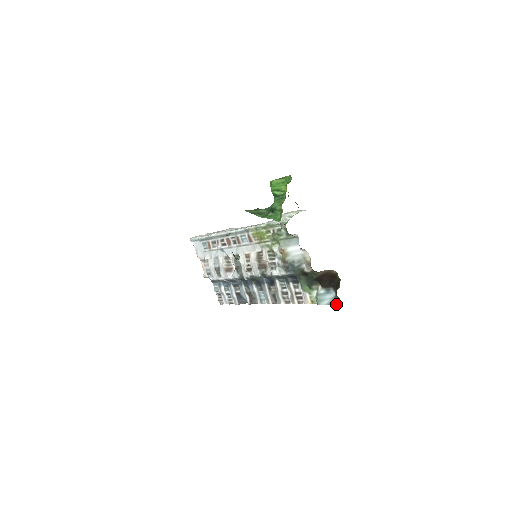
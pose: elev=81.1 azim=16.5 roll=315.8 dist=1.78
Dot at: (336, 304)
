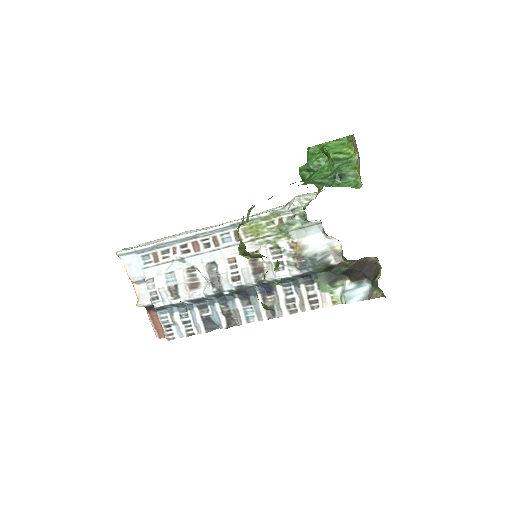
Dot at: (374, 297)
